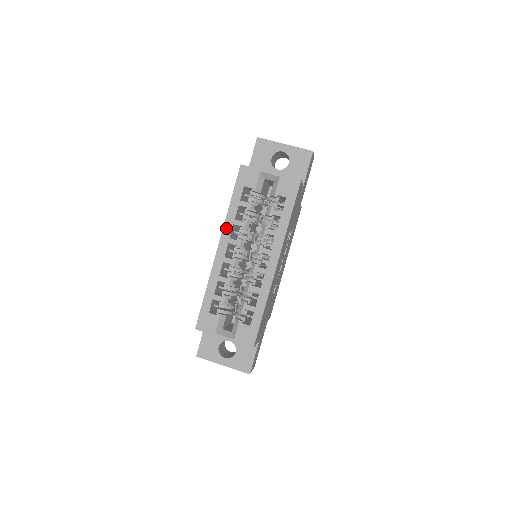
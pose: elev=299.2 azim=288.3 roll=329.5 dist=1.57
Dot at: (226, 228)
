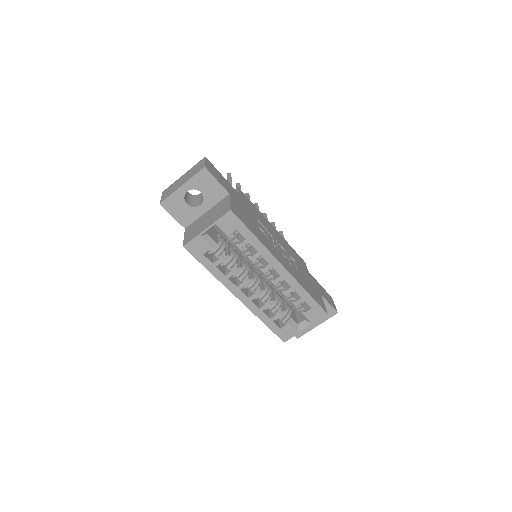
Dot at: (227, 285)
